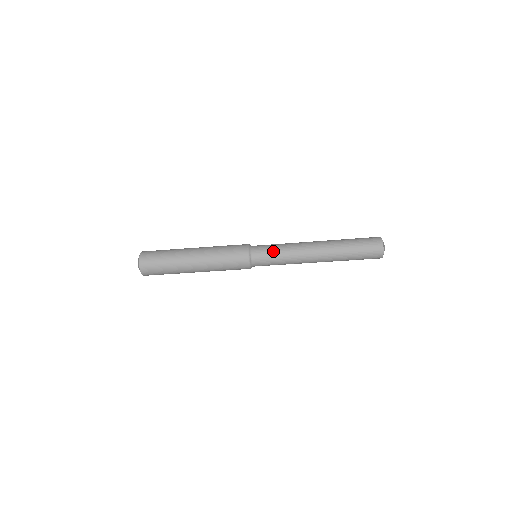
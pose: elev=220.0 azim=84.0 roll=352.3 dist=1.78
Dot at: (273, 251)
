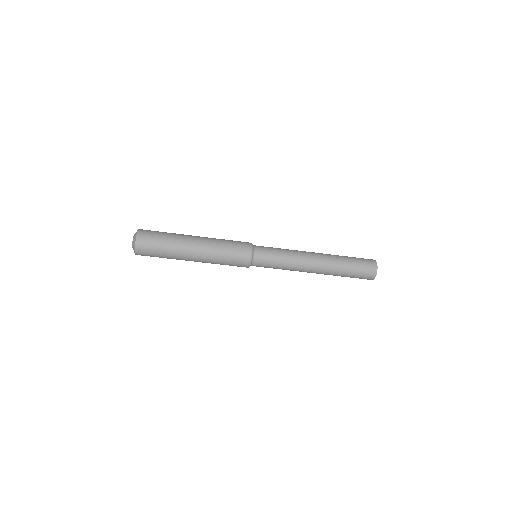
Dot at: (276, 252)
